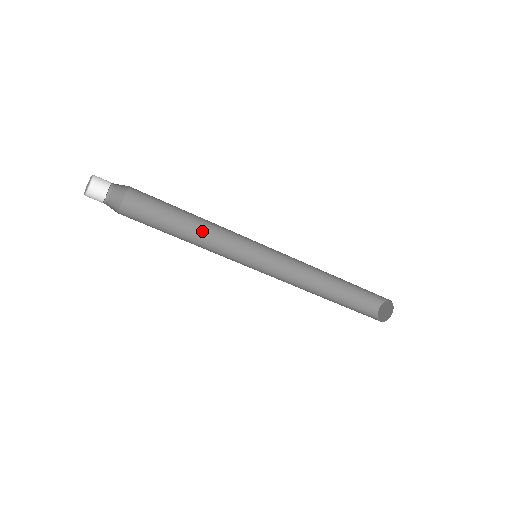
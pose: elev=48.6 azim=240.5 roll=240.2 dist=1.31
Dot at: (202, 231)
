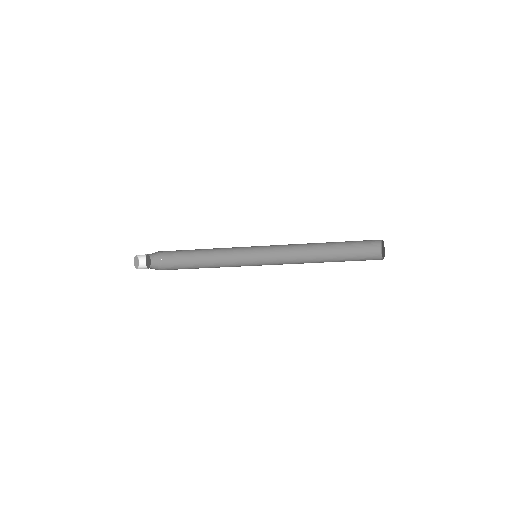
Dot at: (214, 248)
